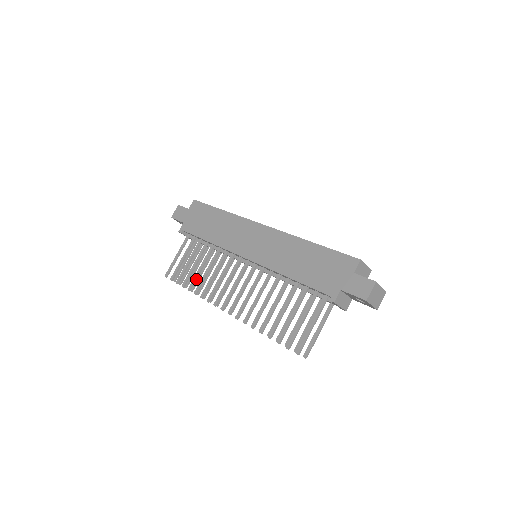
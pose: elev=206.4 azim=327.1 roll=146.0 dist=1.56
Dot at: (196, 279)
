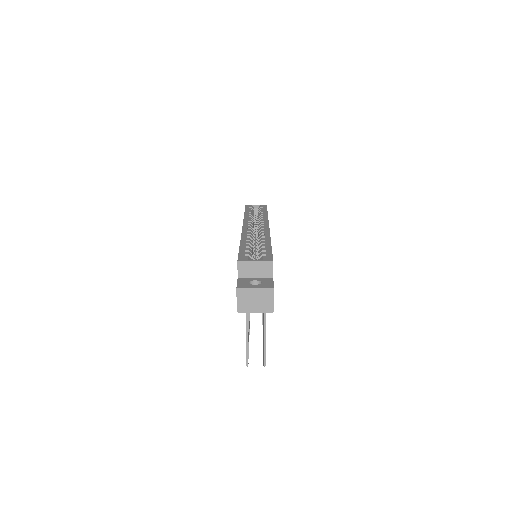
Dot at: occluded
